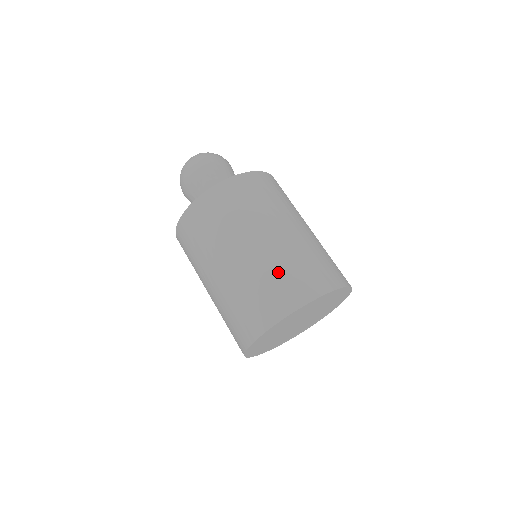
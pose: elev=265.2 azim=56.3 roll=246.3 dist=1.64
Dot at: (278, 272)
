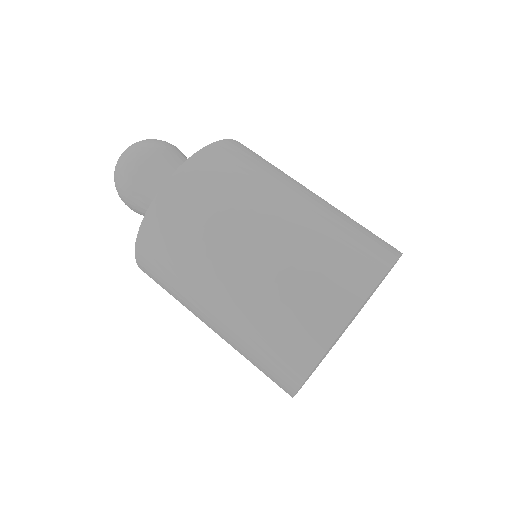
Dot at: (262, 331)
